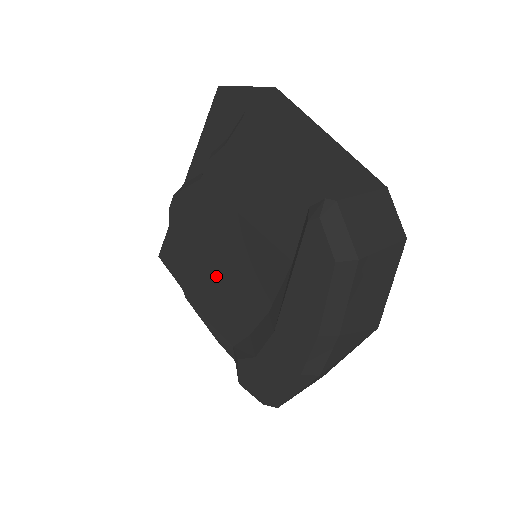
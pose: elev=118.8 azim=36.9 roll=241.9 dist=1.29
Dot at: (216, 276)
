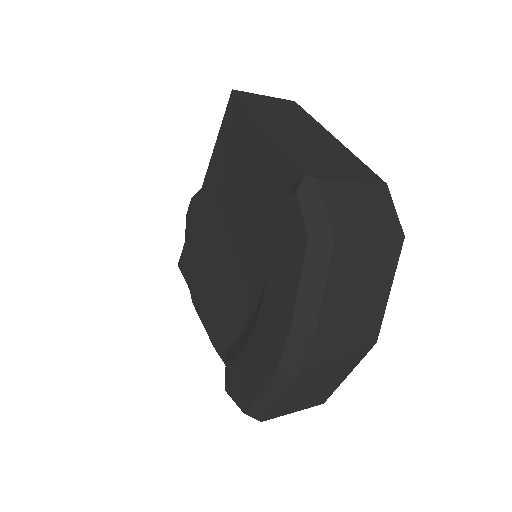
Dot at: (217, 275)
